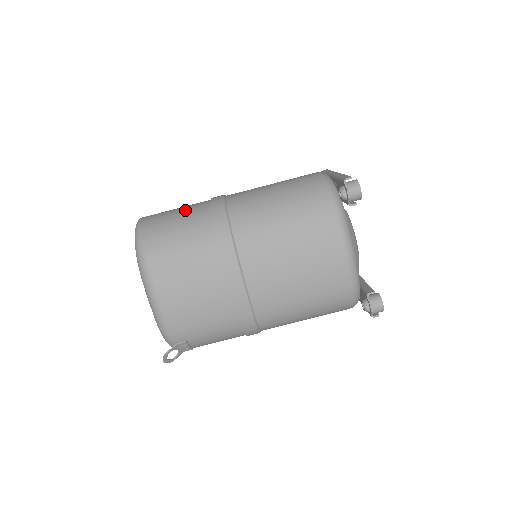
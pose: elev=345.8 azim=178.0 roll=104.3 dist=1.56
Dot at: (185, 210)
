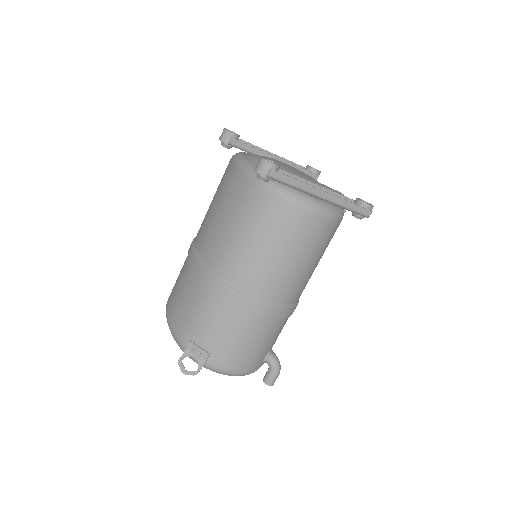
Dot at: occluded
